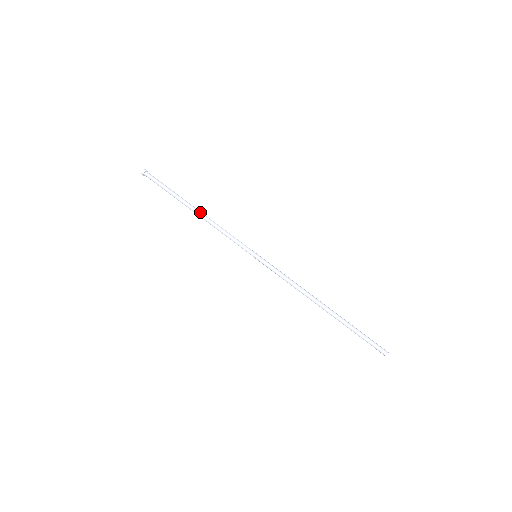
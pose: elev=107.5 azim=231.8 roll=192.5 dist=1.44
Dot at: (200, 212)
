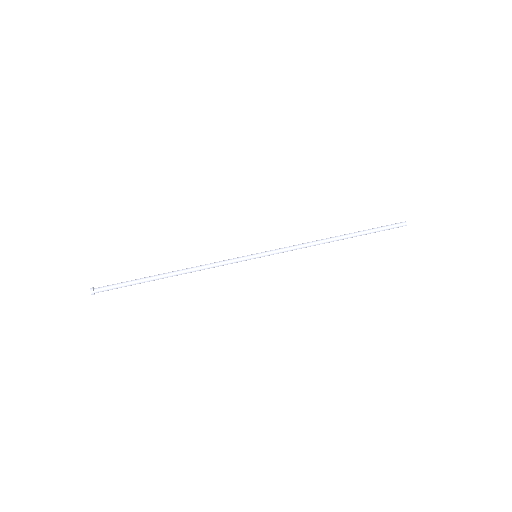
Dot at: (178, 270)
